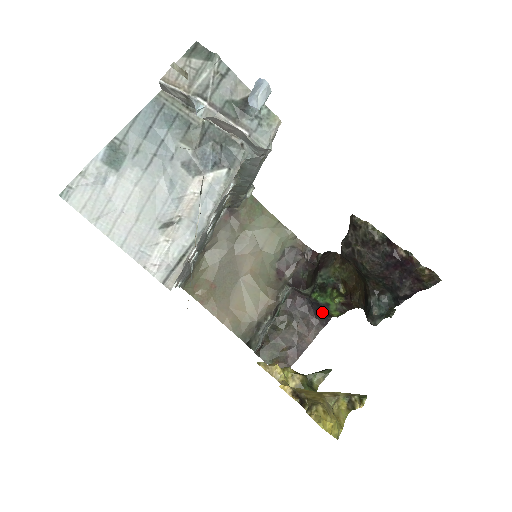
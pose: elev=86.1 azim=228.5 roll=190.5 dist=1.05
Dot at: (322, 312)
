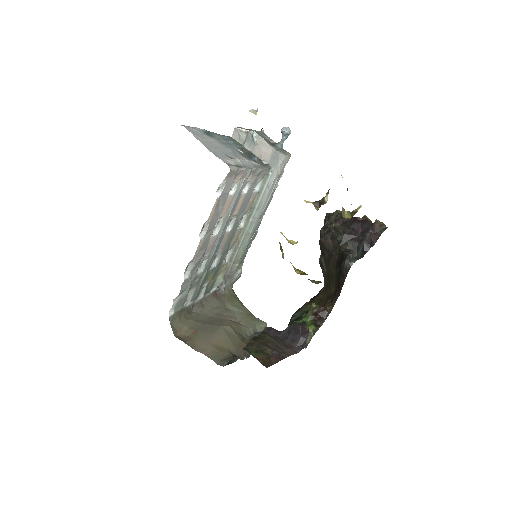
Dot at: (299, 333)
